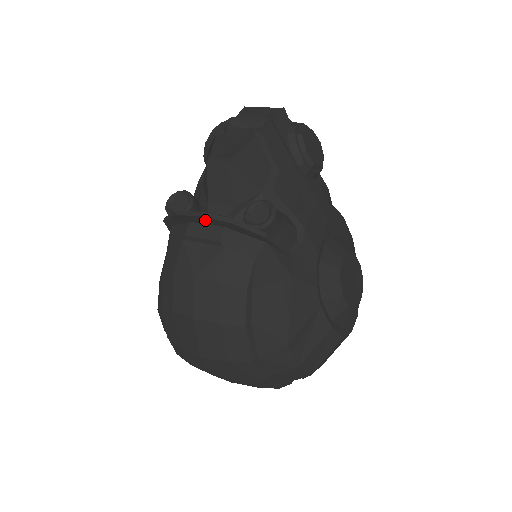
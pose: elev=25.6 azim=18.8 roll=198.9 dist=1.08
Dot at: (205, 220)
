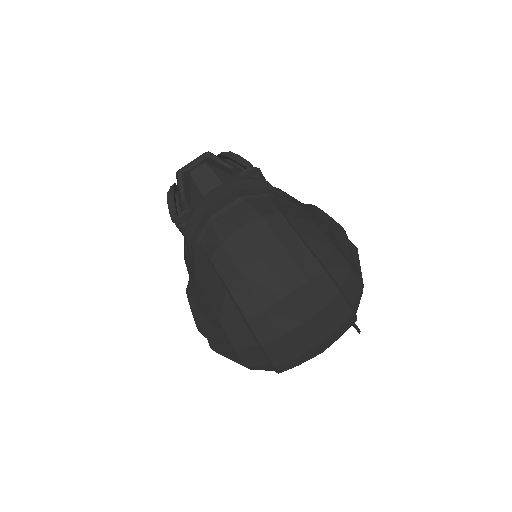
Dot at: (218, 194)
